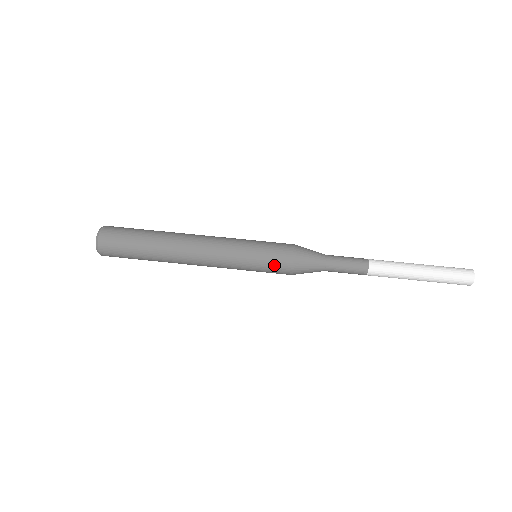
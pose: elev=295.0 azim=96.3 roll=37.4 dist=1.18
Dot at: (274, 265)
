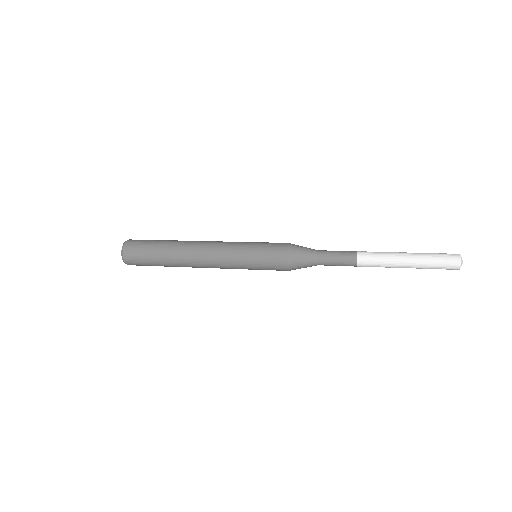
Dot at: (270, 260)
